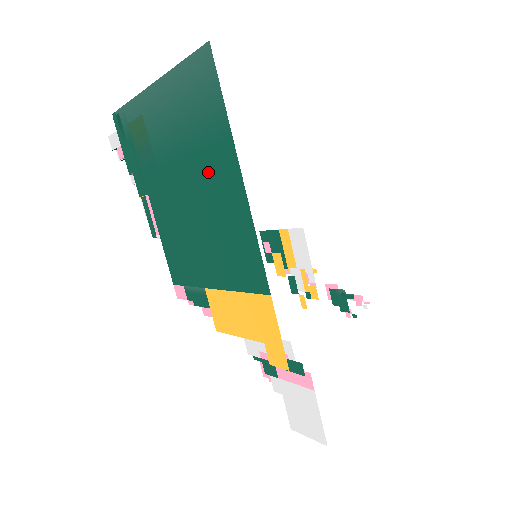
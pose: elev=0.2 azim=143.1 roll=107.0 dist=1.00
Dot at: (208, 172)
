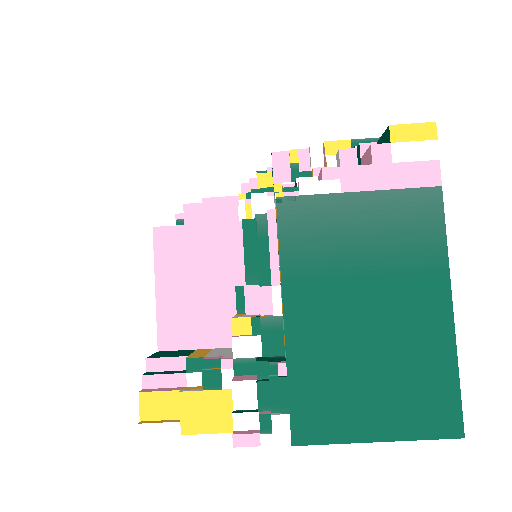
Dot at: occluded
